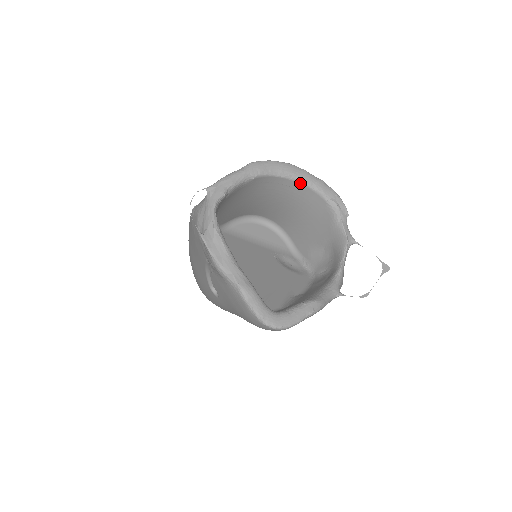
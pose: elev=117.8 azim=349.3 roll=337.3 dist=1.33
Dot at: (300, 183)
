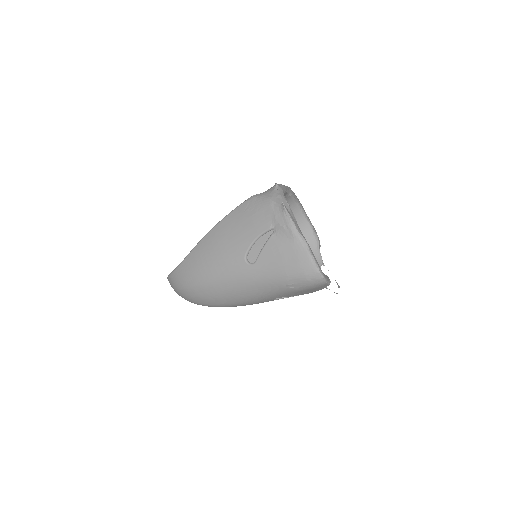
Dot at: (303, 214)
